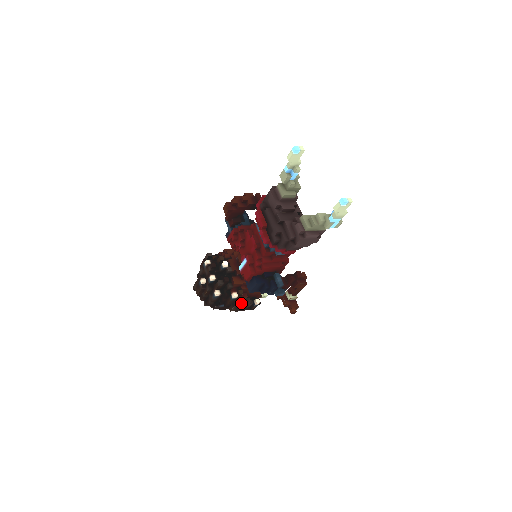
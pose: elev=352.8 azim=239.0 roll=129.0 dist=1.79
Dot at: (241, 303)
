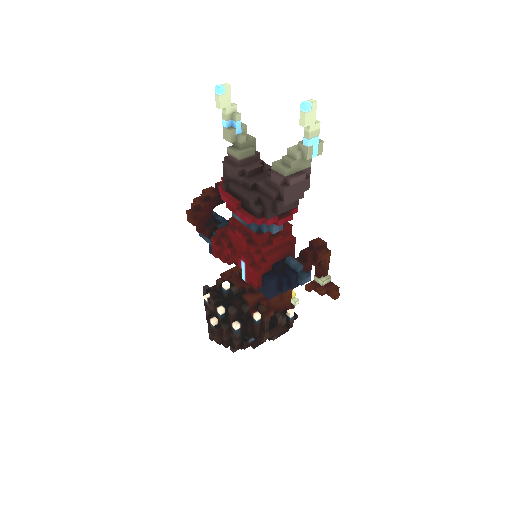
Dot at: (272, 324)
